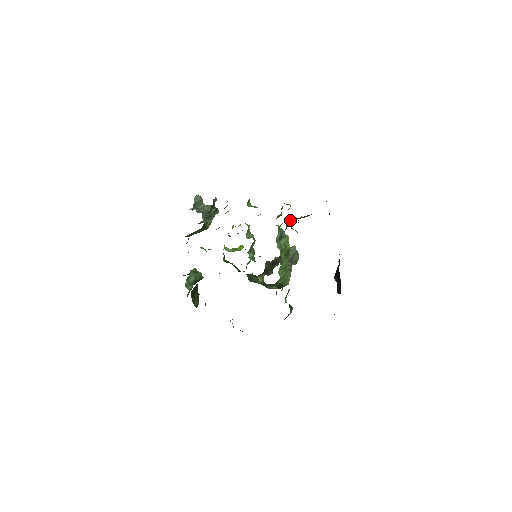
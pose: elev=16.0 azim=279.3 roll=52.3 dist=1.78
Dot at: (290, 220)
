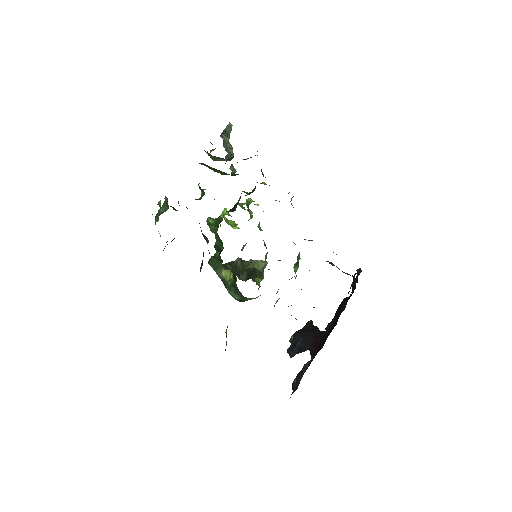
Dot at: (327, 261)
